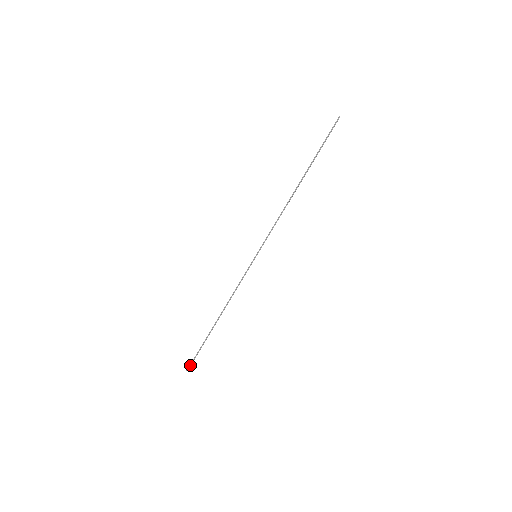
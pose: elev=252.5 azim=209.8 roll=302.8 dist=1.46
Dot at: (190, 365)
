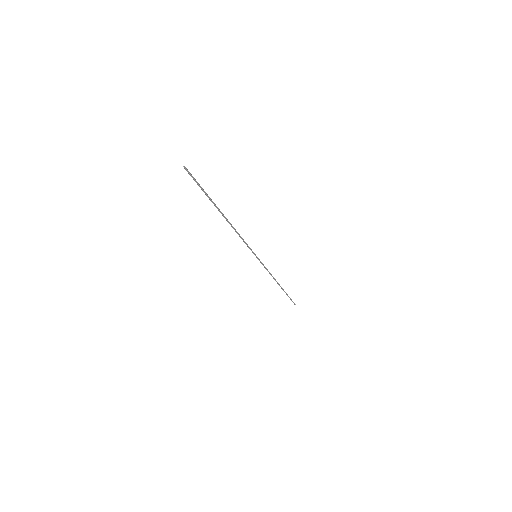
Dot at: occluded
